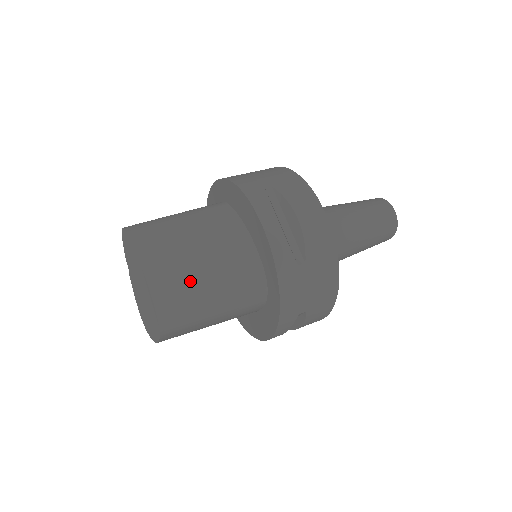
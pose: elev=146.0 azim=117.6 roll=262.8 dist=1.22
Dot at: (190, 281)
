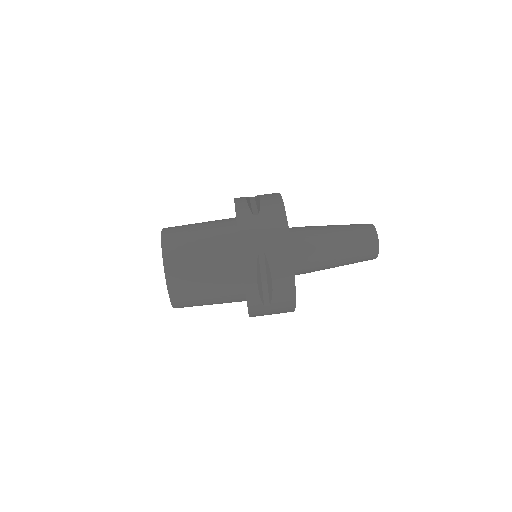
Dot at: (195, 294)
